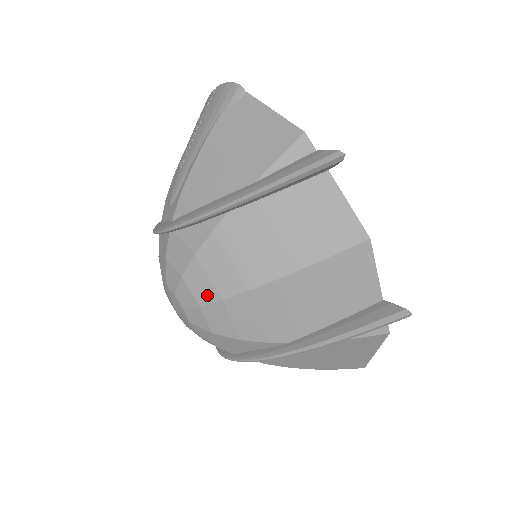
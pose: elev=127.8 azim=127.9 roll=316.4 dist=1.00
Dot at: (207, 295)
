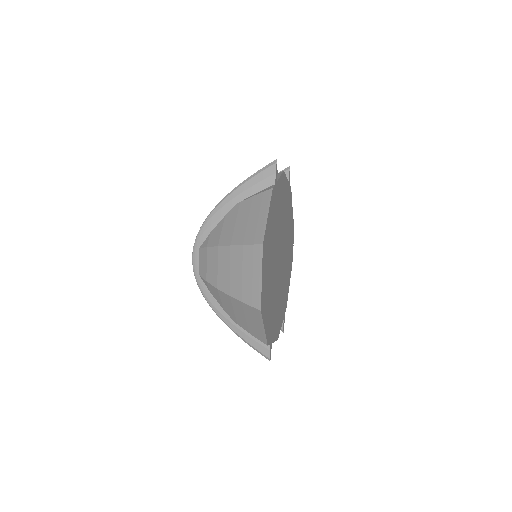
Dot at: occluded
